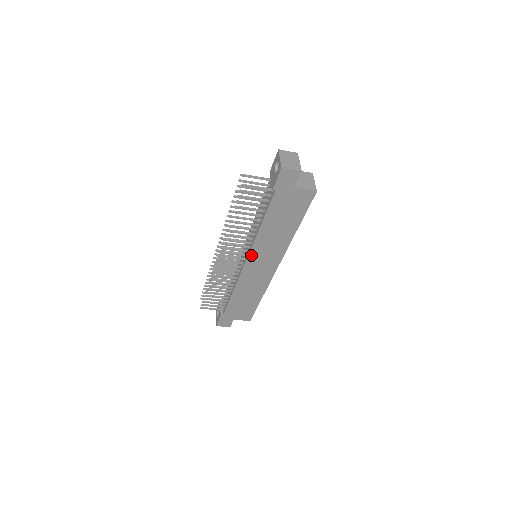
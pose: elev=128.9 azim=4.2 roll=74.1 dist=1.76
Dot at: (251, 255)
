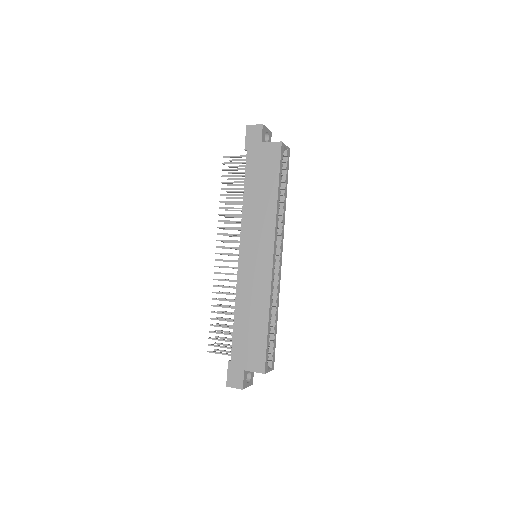
Dot at: (243, 240)
